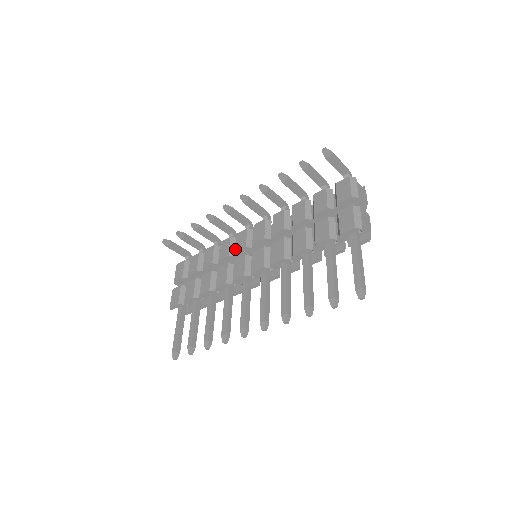
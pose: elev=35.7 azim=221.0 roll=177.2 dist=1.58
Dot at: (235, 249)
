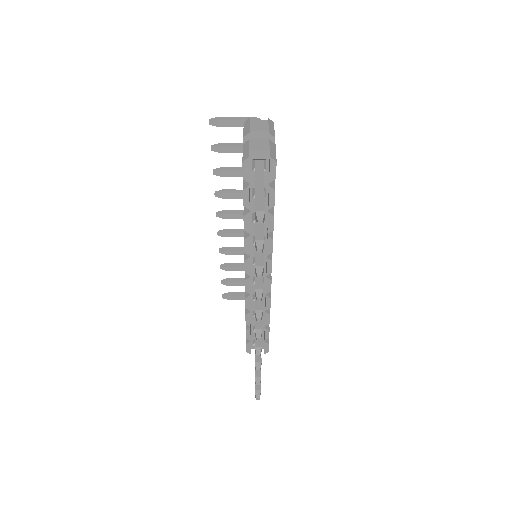
Dot at: occluded
